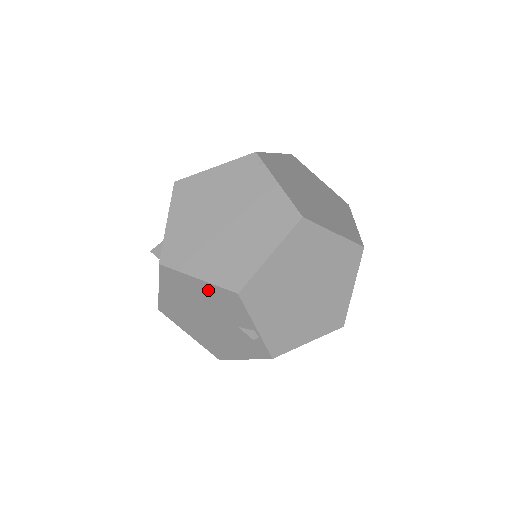
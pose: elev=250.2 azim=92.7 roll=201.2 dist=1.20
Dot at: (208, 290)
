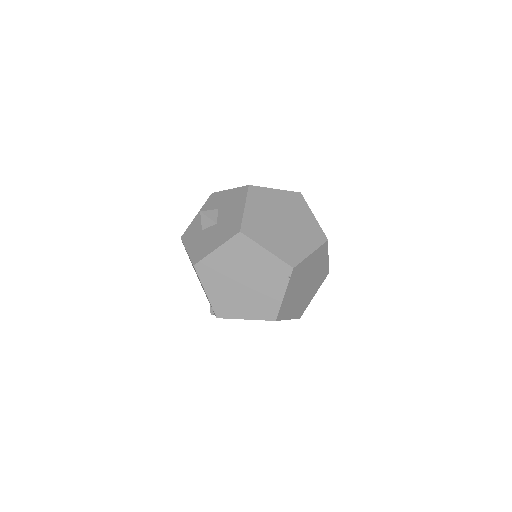
Dot at: occluded
